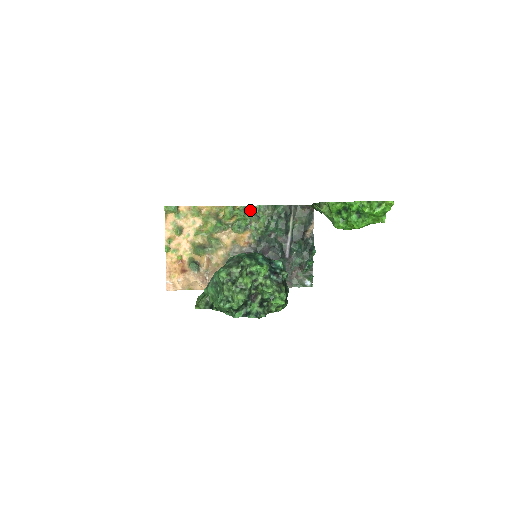
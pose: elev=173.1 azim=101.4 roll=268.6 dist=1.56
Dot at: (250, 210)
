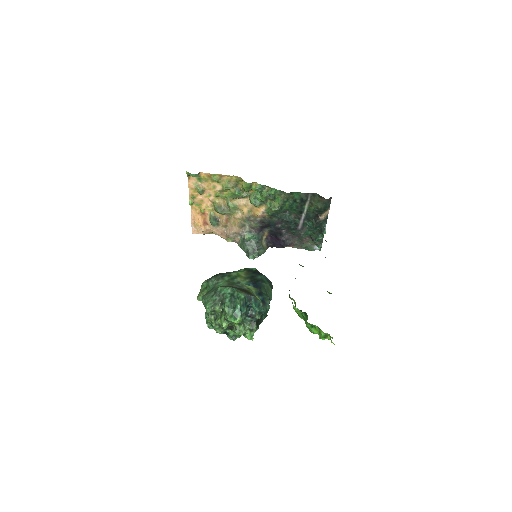
Dot at: (267, 188)
